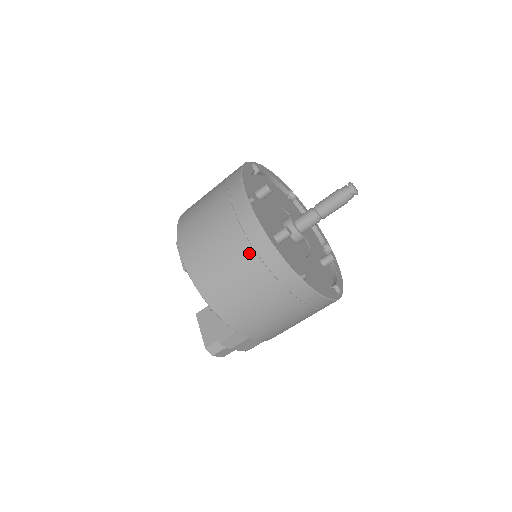
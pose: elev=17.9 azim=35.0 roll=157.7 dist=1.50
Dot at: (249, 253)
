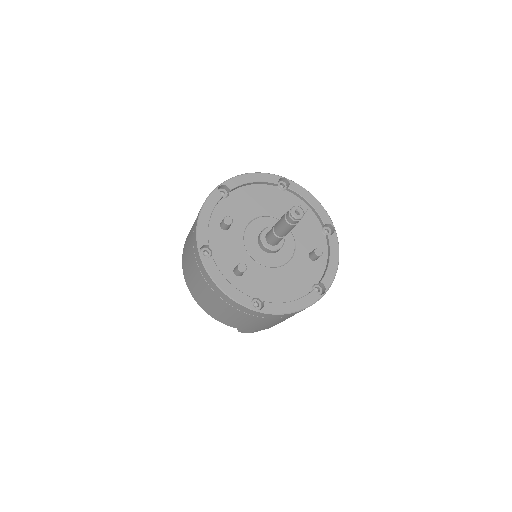
Dot at: (213, 293)
